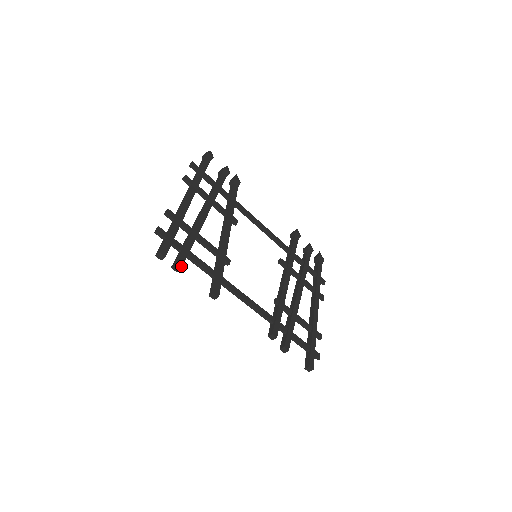
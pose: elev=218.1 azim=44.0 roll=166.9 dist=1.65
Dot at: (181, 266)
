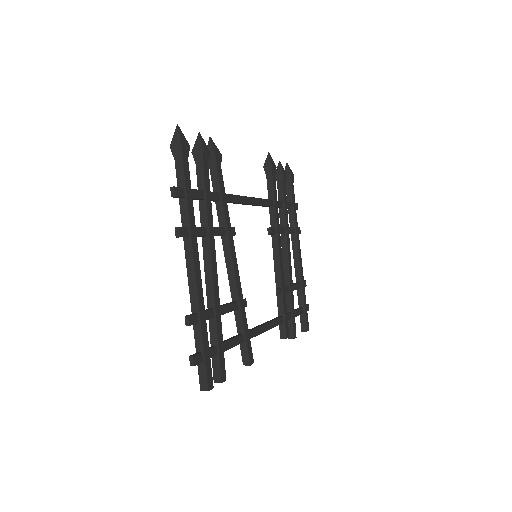
Dot at: (225, 377)
